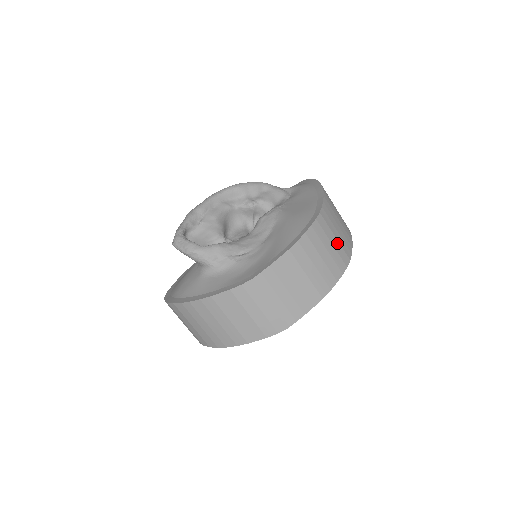
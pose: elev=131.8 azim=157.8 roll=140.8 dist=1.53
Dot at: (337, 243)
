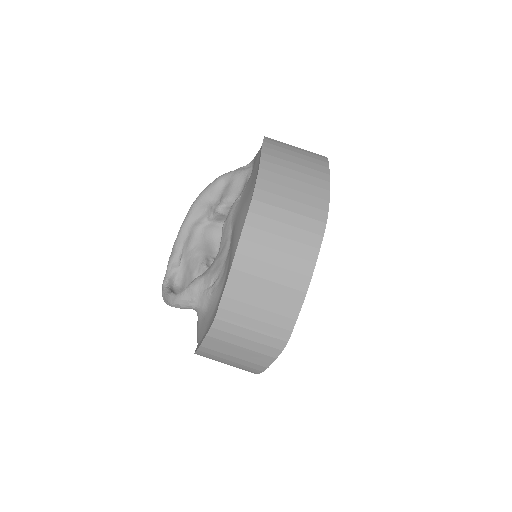
Dot at: (295, 217)
